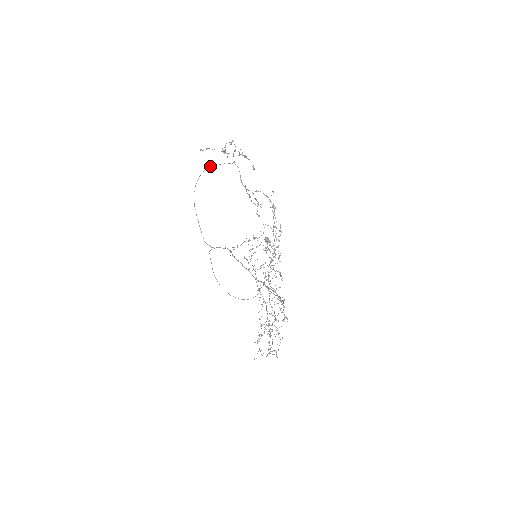
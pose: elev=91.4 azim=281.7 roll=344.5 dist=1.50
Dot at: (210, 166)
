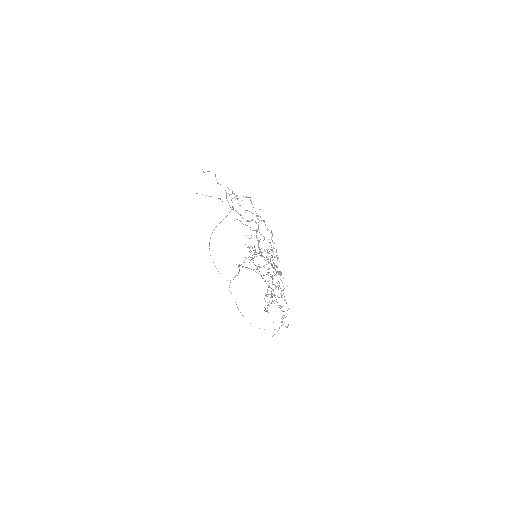
Dot at: occluded
